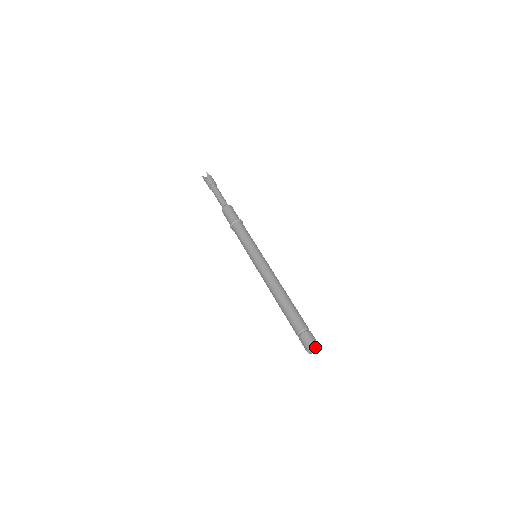
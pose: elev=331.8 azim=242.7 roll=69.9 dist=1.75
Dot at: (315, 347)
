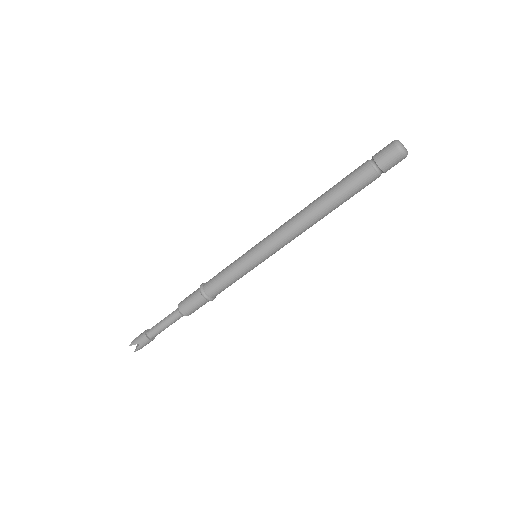
Dot at: (398, 141)
